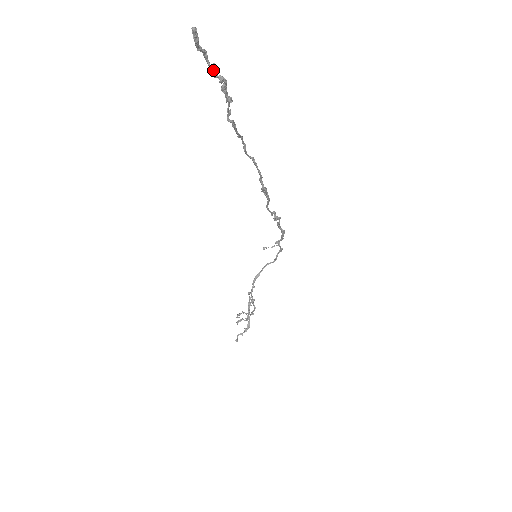
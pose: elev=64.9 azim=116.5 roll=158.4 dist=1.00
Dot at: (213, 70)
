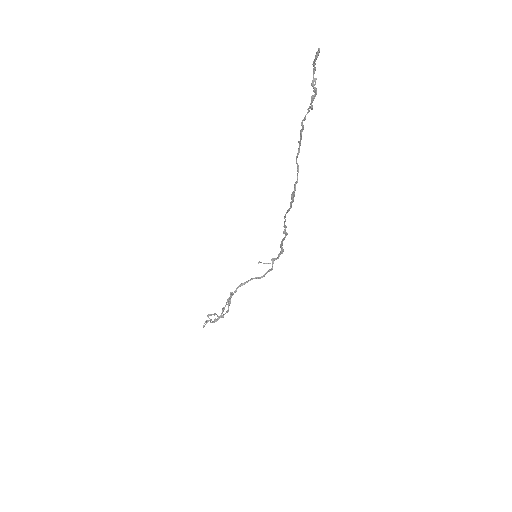
Dot at: (314, 81)
